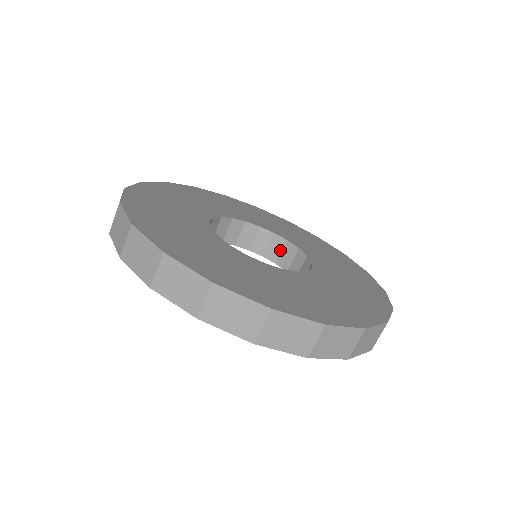
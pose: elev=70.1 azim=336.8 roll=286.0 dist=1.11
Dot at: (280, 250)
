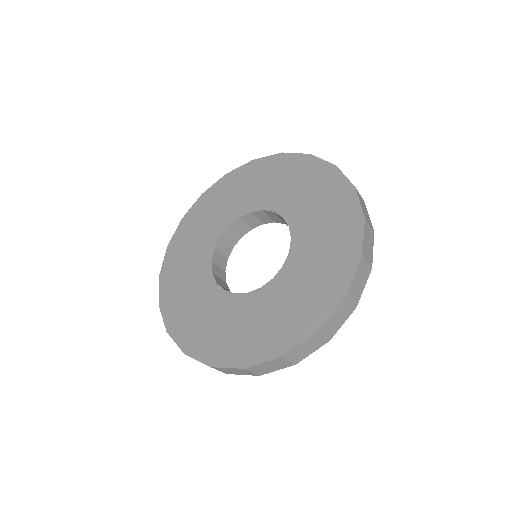
Dot at: (266, 216)
